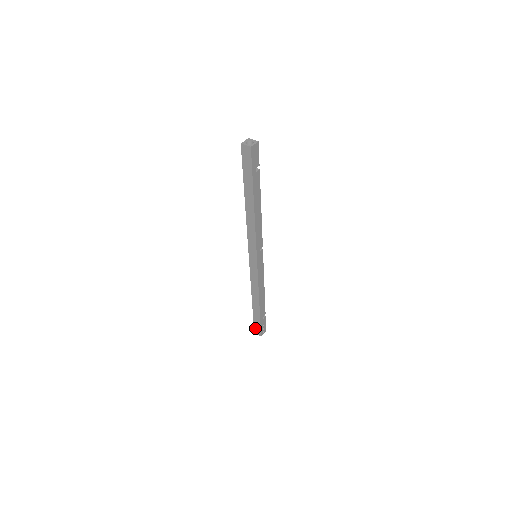
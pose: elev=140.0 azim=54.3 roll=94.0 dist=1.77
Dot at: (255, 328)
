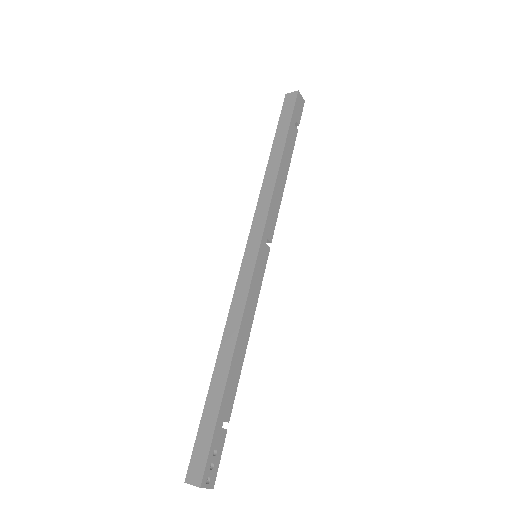
Dot at: (193, 460)
